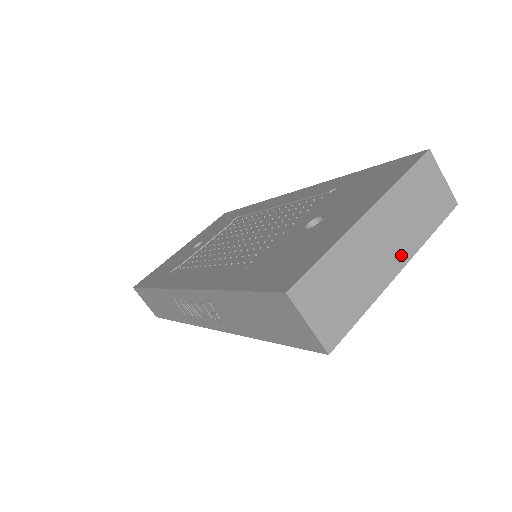
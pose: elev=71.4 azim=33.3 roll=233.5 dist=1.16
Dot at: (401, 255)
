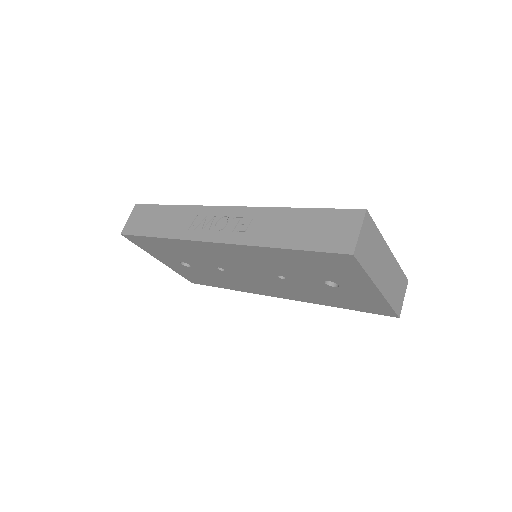
Dot at: (383, 286)
